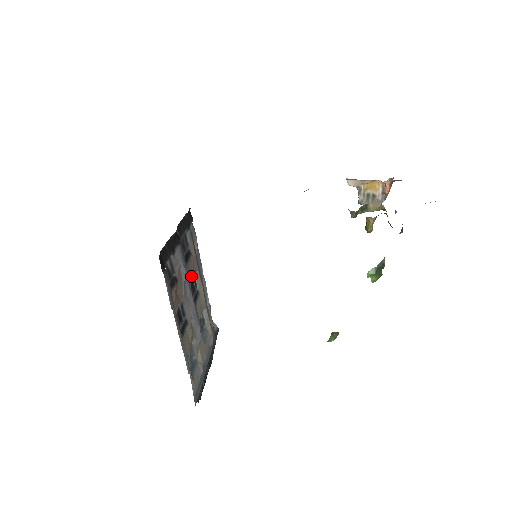
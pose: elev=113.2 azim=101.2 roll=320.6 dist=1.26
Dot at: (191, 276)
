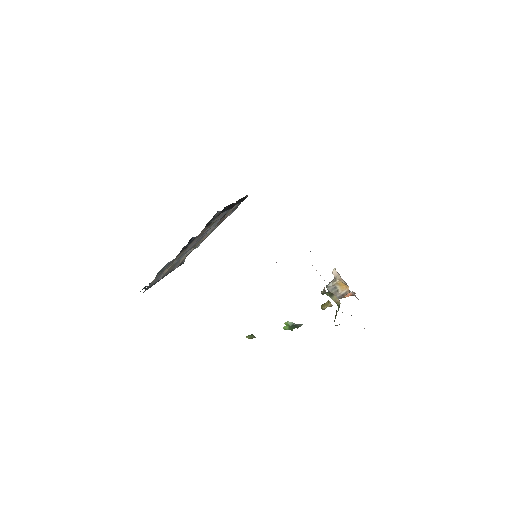
Dot at: occluded
